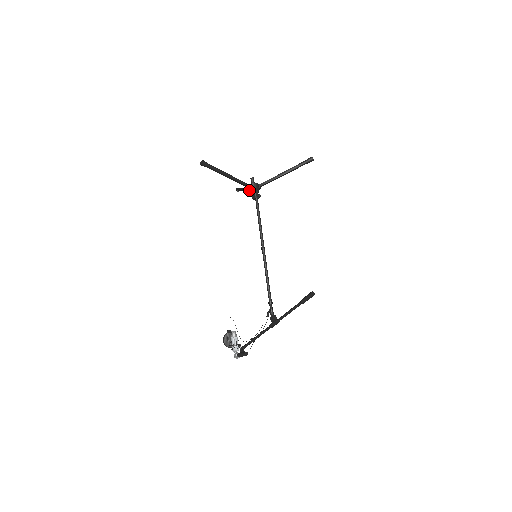
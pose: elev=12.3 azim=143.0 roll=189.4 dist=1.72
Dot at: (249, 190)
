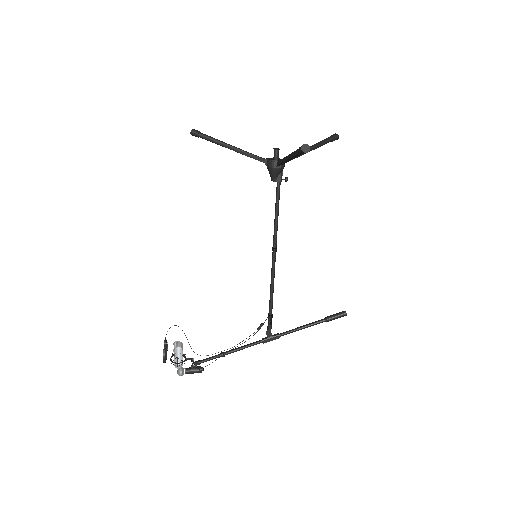
Dot at: (277, 169)
